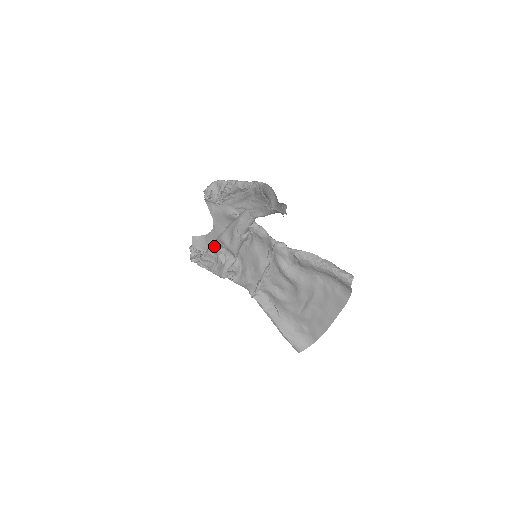
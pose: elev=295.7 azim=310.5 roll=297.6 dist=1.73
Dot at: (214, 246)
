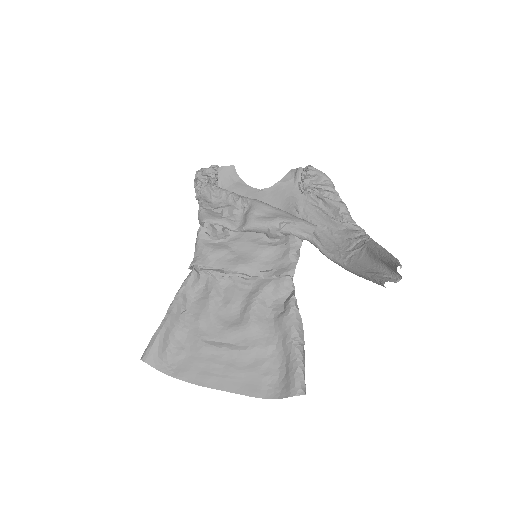
Dot at: (238, 197)
